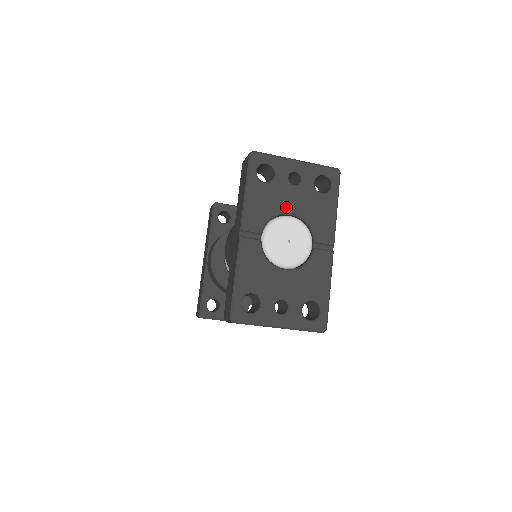
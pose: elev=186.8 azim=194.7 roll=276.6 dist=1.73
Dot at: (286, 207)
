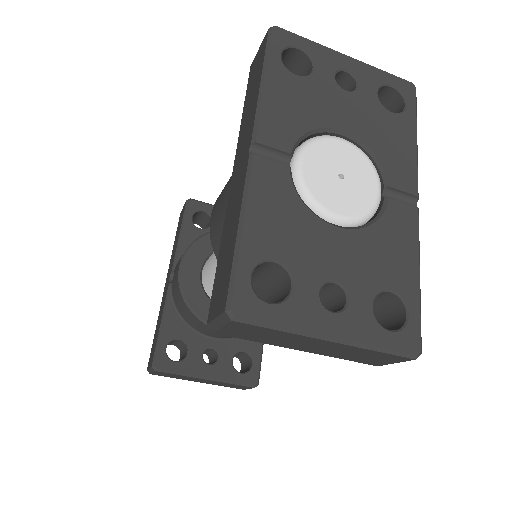
Dot at: (334, 120)
